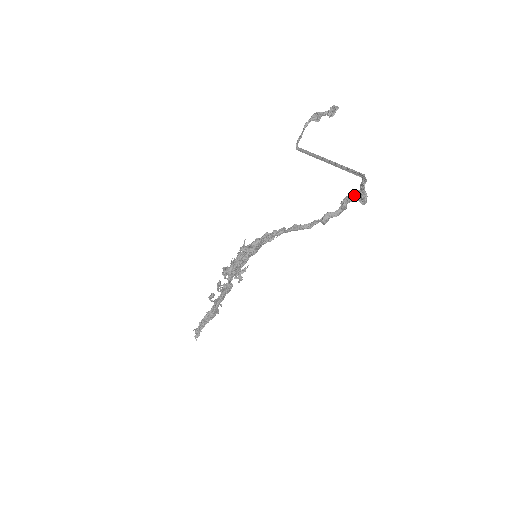
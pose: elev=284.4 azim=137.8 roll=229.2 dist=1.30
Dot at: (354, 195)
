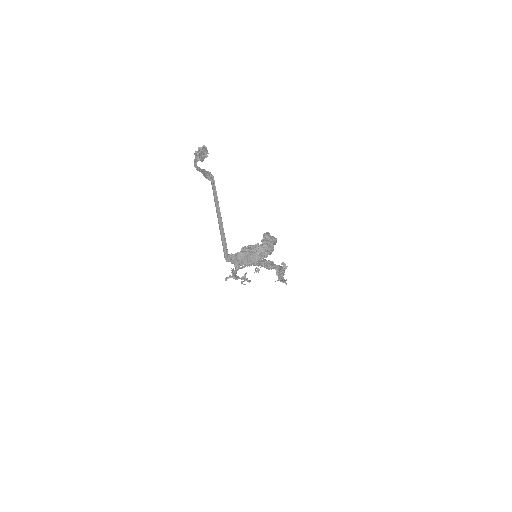
Dot at: occluded
